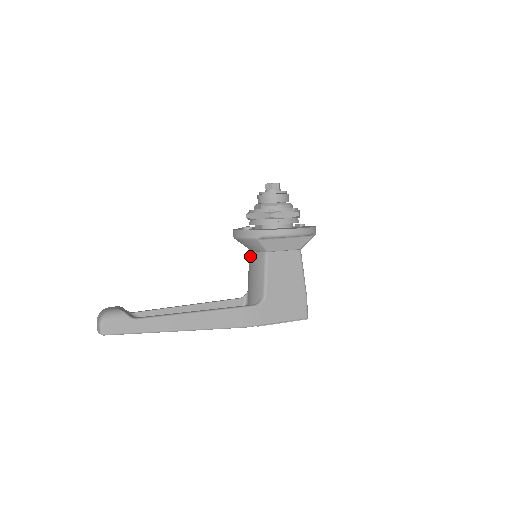
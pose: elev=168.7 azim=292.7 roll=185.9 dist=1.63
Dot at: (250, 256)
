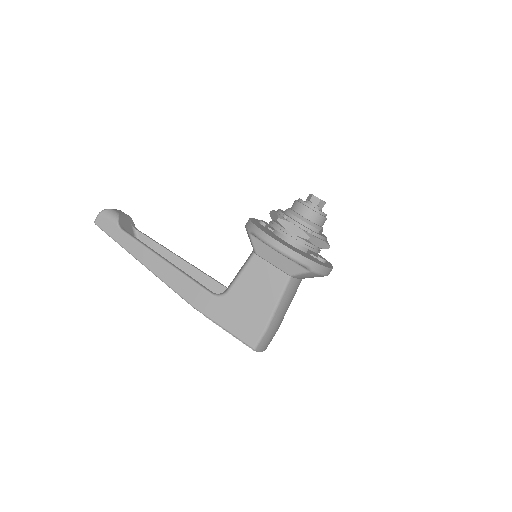
Dot at: occluded
